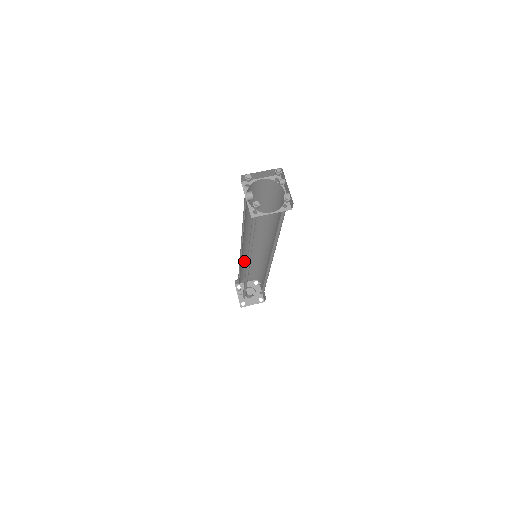
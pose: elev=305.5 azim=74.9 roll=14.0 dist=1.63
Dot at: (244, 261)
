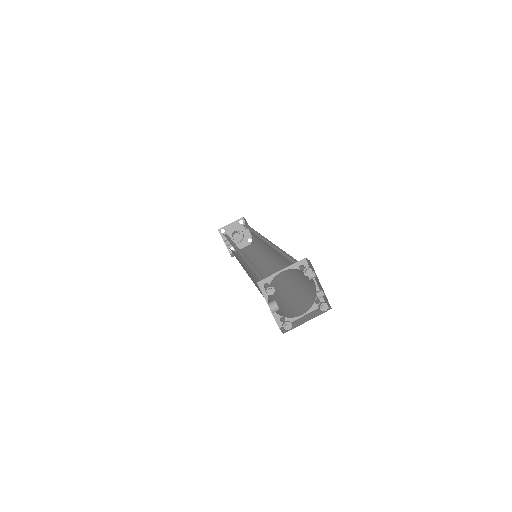
Dot at: occluded
